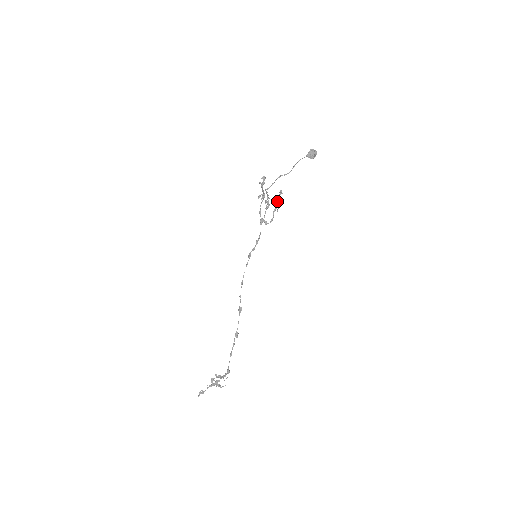
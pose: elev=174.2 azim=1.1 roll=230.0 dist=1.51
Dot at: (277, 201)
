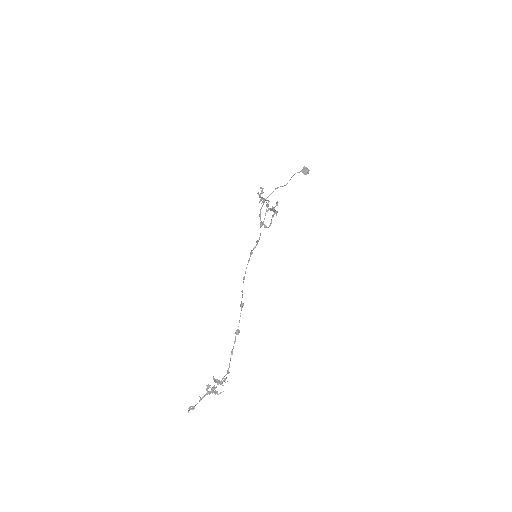
Dot at: occluded
